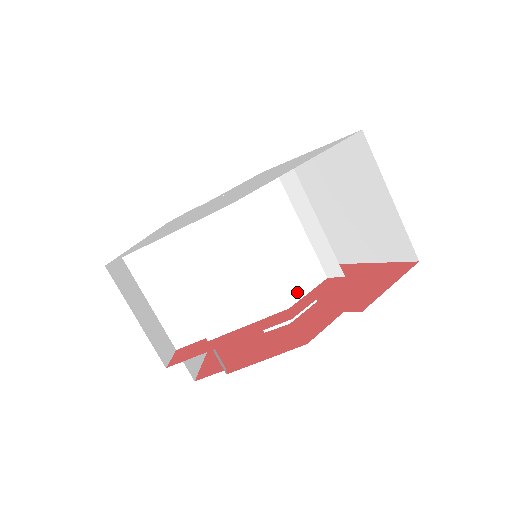
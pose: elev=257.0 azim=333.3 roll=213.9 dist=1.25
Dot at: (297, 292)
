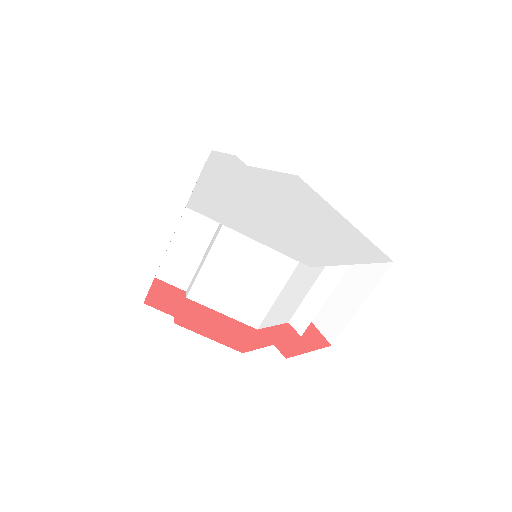
Dot at: (270, 322)
